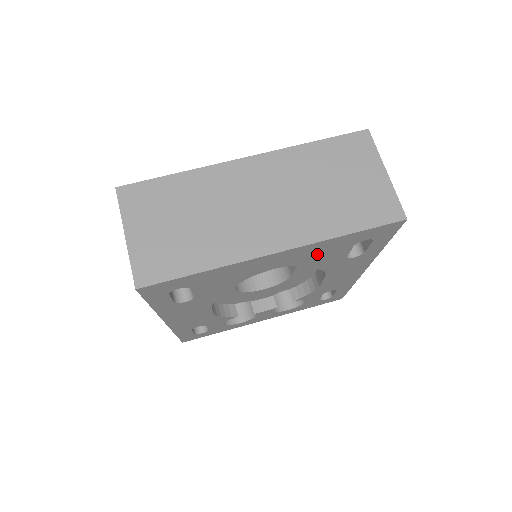
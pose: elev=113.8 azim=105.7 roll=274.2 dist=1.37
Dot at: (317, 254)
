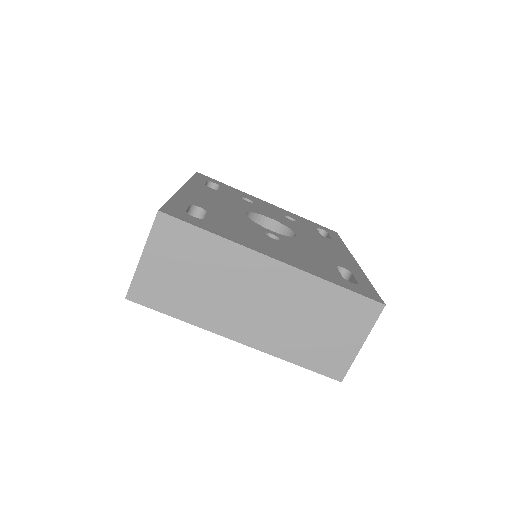
Dot at: occluded
